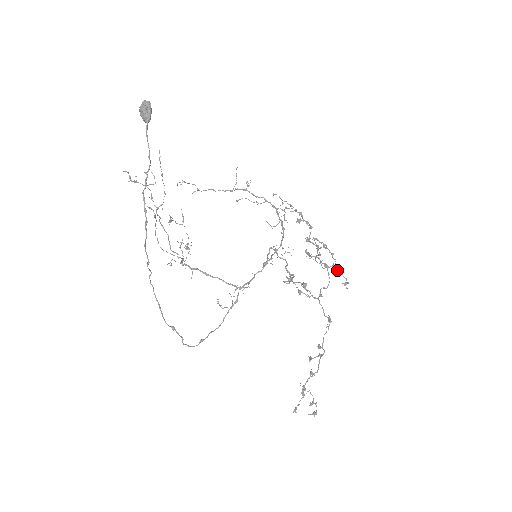
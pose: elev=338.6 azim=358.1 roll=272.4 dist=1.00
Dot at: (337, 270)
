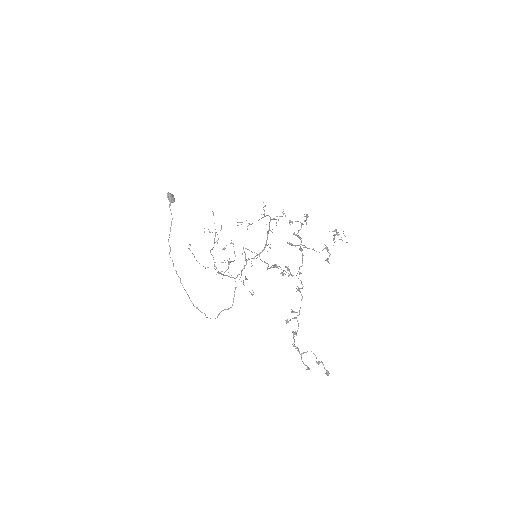
Dot at: occluded
